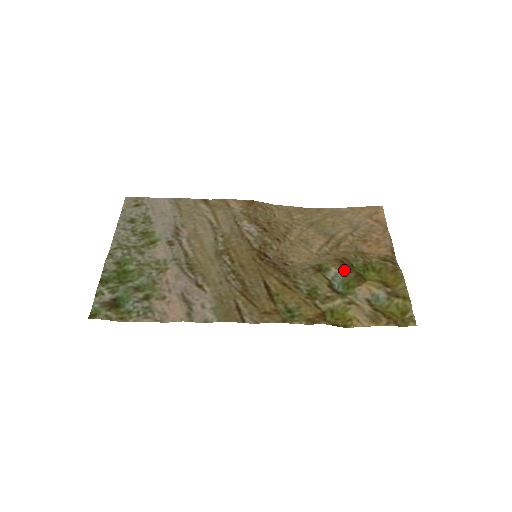
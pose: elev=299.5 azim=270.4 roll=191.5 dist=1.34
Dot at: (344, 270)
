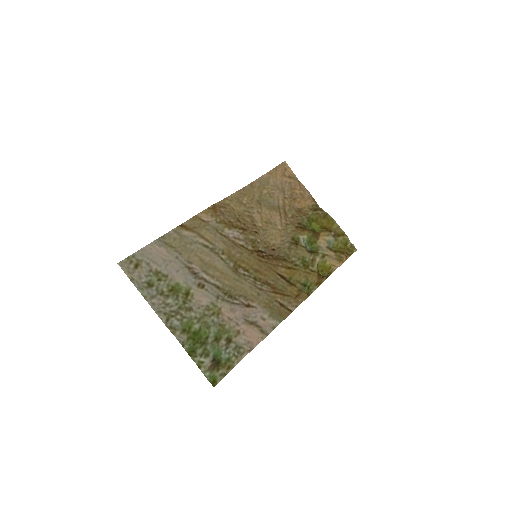
Dot at: (306, 234)
